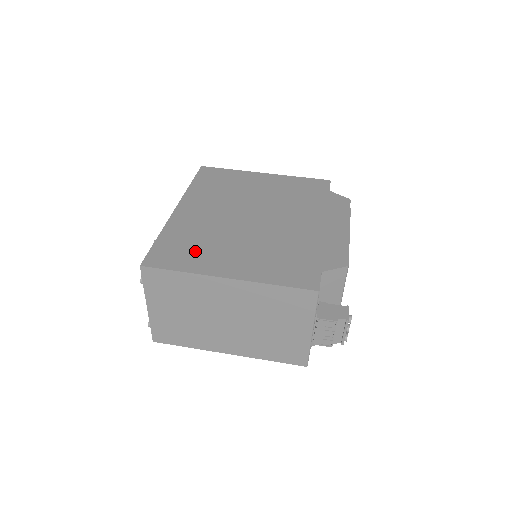
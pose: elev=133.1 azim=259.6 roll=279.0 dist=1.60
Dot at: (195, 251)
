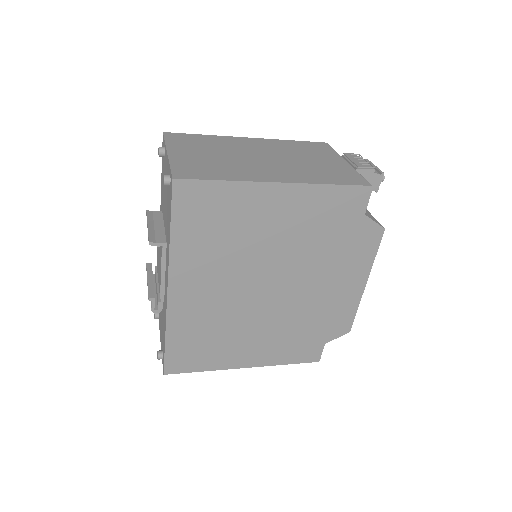
Dot at: occluded
